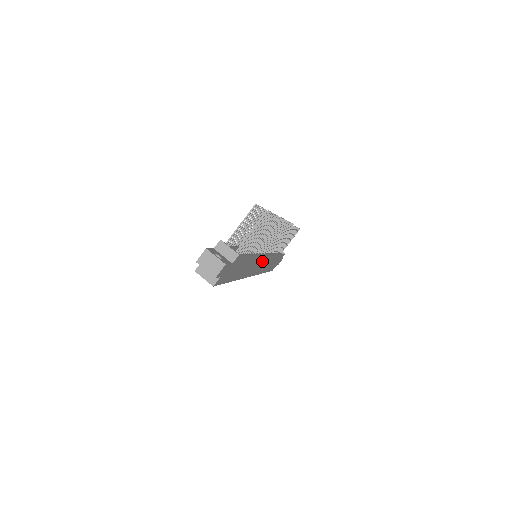
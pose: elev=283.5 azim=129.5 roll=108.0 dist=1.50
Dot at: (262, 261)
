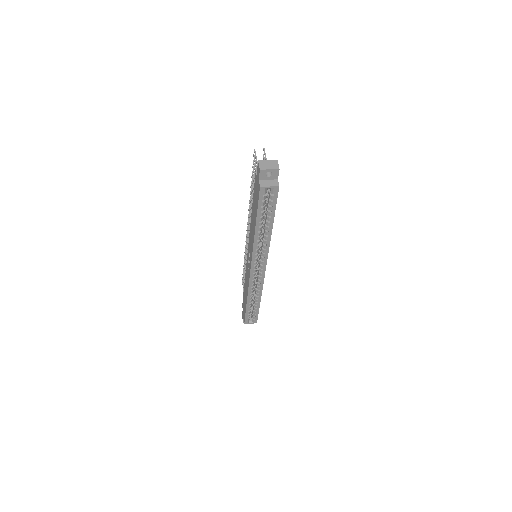
Dot at: occluded
